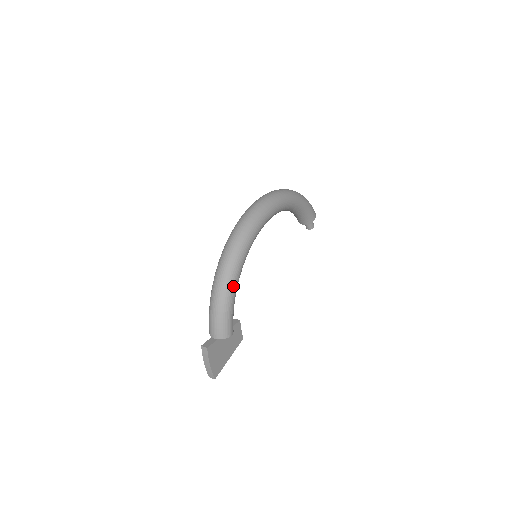
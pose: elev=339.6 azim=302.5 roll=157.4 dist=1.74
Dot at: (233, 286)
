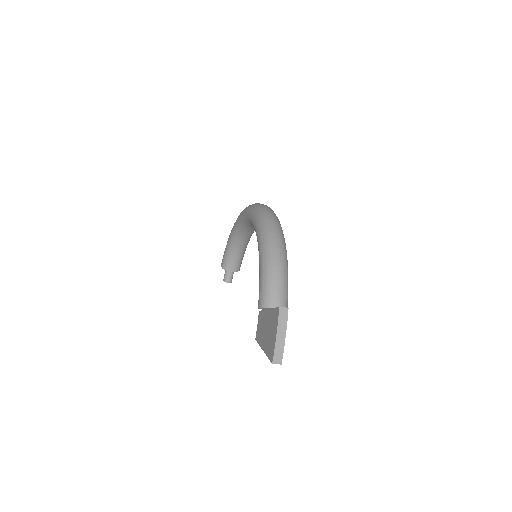
Dot at: occluded
